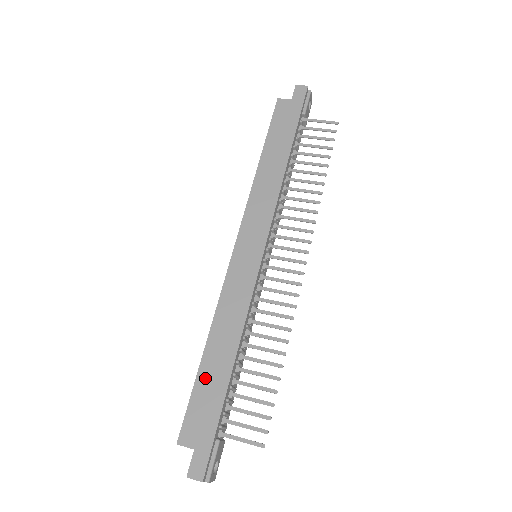
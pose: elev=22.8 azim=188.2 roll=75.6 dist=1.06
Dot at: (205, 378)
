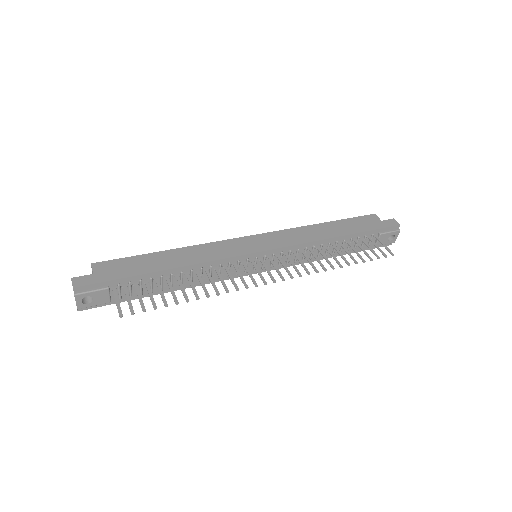
Dot at: (147, 259)
